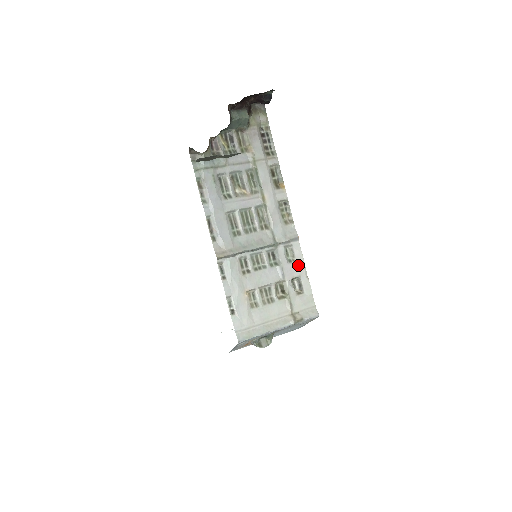
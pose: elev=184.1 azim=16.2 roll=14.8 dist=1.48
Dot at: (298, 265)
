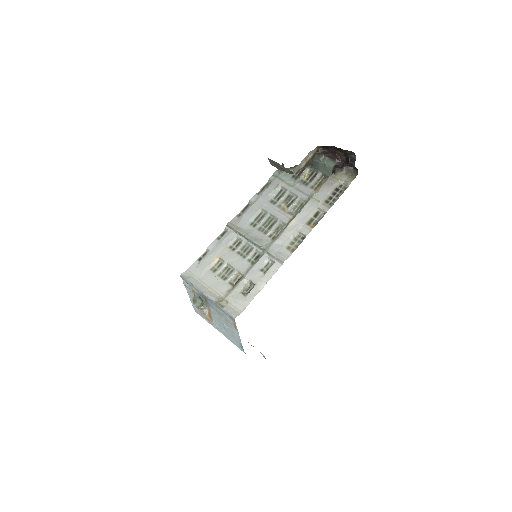
Dot at: (263, 277)
